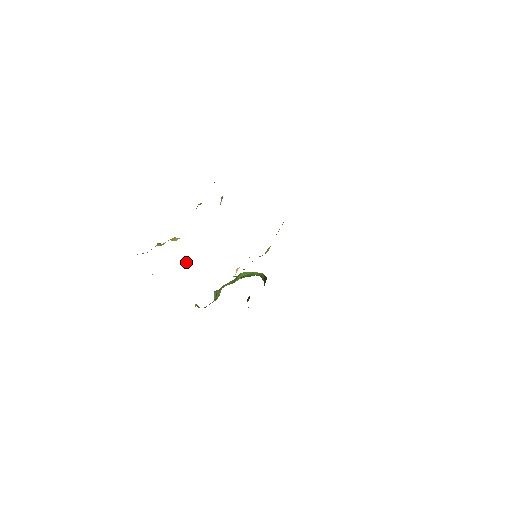
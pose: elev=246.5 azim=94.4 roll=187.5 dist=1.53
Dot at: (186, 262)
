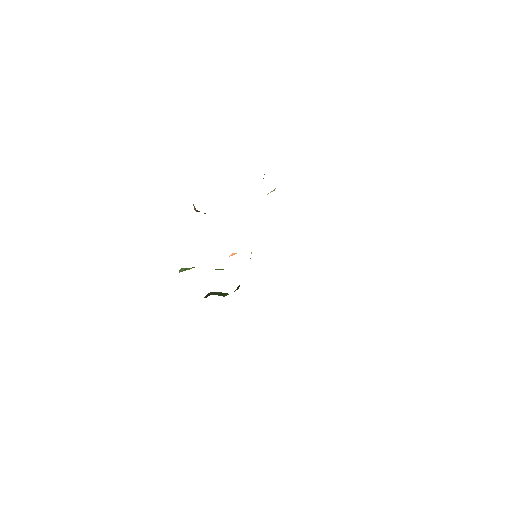
Dot at: occluded
